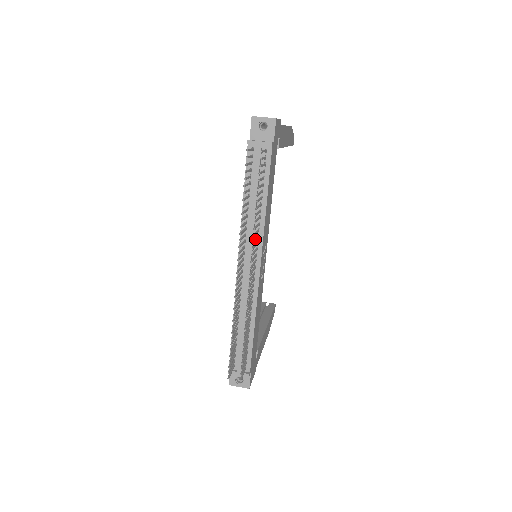
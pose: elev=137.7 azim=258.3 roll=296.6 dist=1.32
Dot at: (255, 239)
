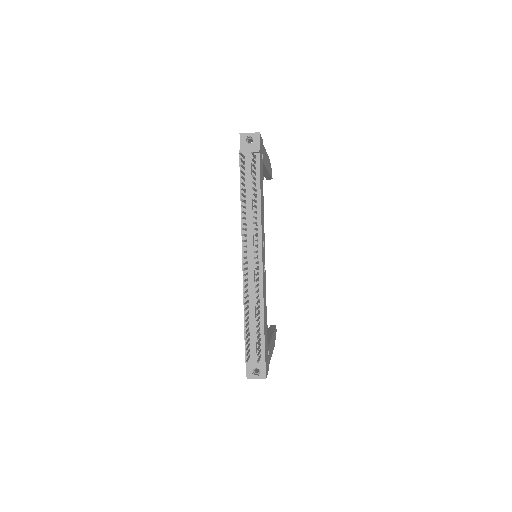
Dot at: (255, 228)
